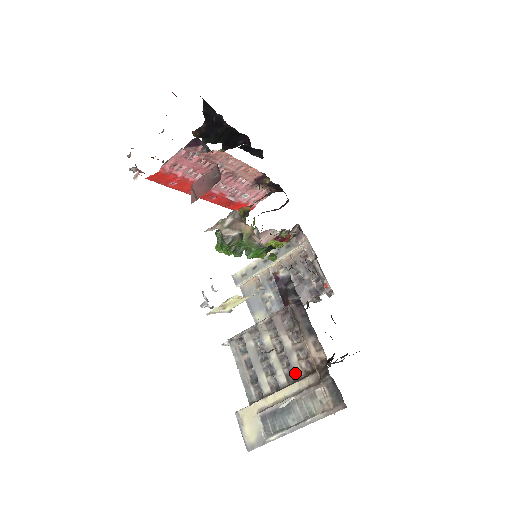
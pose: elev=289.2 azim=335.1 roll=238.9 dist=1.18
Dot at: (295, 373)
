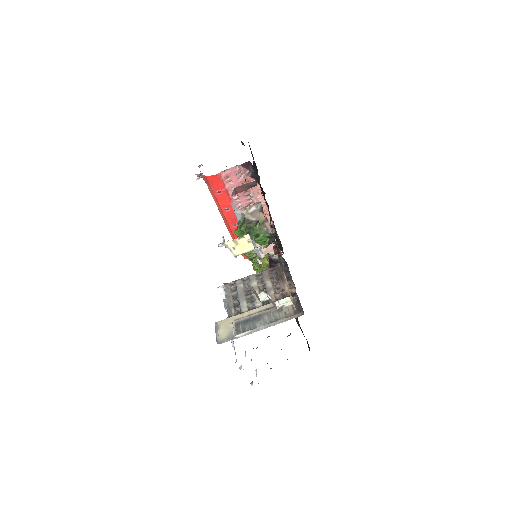
Dot at: occluded
